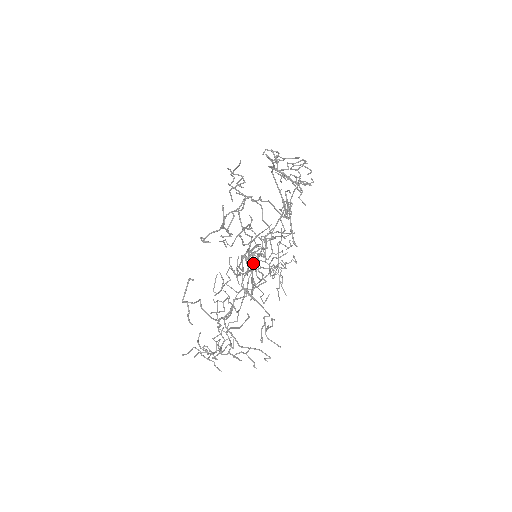
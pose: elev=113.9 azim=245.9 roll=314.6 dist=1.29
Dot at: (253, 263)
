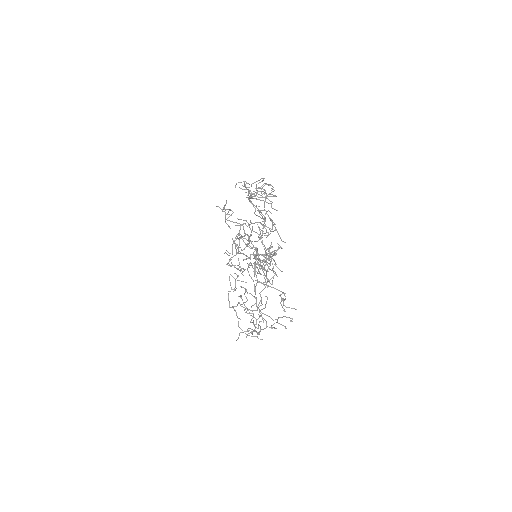
Dot at: occluded
